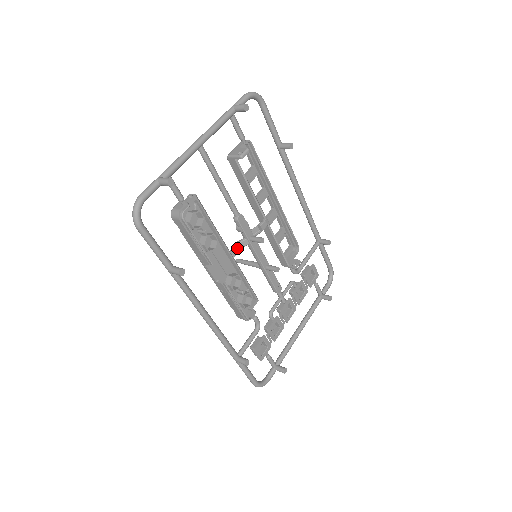
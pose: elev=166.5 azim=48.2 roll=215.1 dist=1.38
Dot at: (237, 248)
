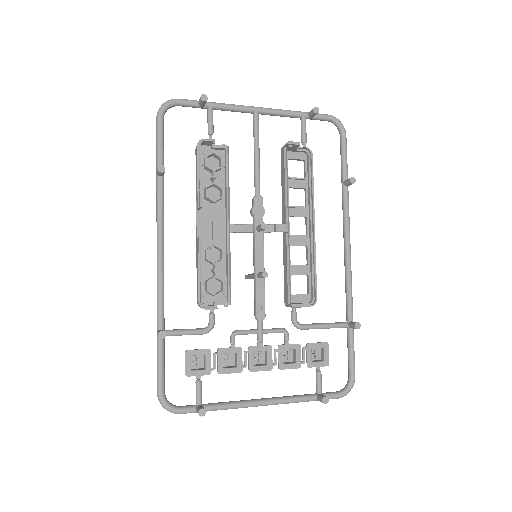
Dot at: (239, 227)
